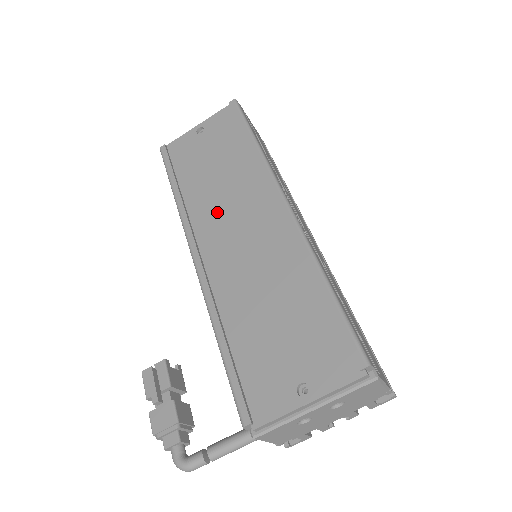
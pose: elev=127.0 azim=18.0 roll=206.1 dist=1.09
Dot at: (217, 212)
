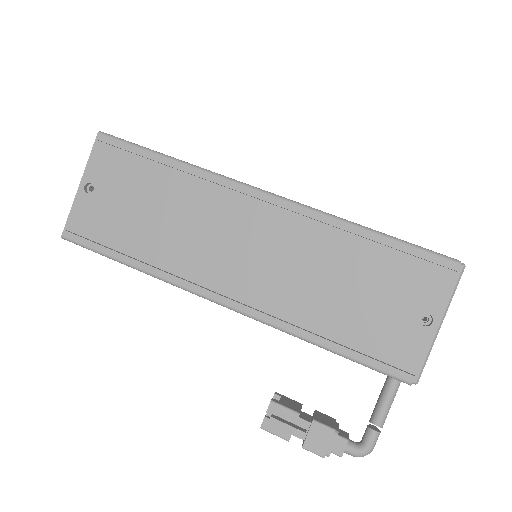
Dot at: (201, 250)
